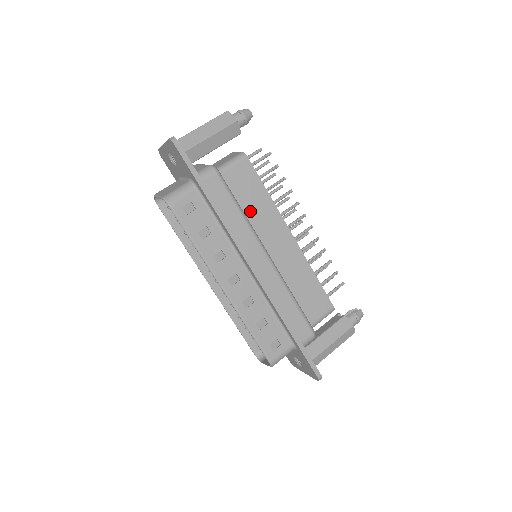
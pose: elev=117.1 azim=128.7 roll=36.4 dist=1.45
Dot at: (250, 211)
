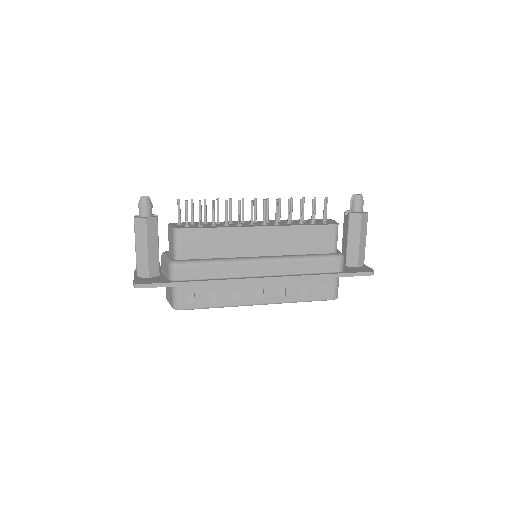
Dot at: (221, 251)
